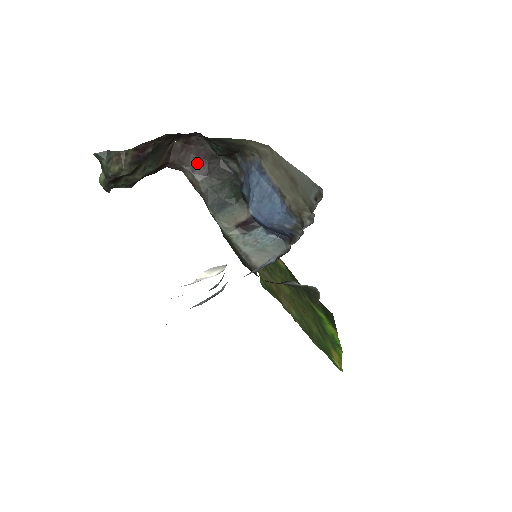
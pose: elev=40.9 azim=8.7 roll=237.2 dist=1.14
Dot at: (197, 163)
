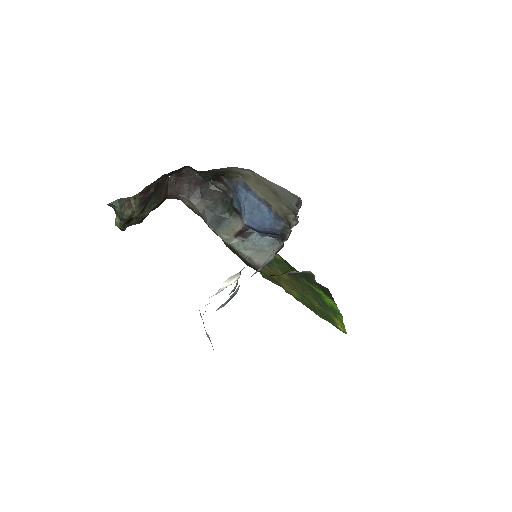
Dot at: (191, 190)
